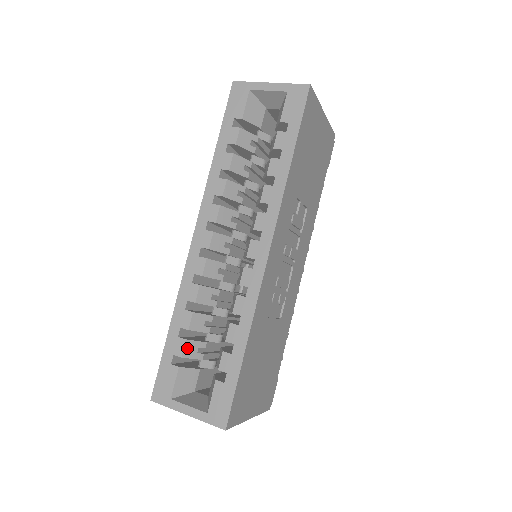
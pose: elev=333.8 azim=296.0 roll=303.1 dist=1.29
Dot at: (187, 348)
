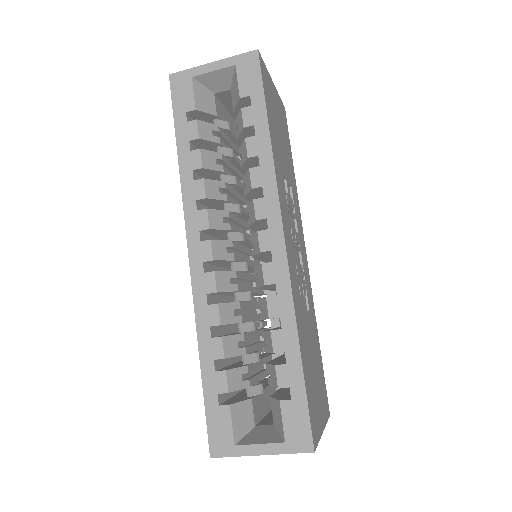
Dot at: (230, 380)
